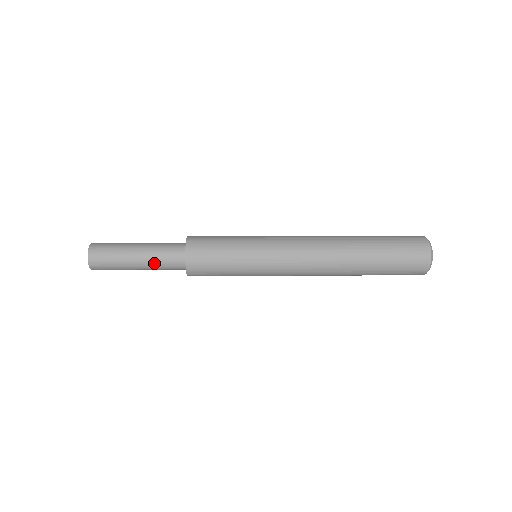
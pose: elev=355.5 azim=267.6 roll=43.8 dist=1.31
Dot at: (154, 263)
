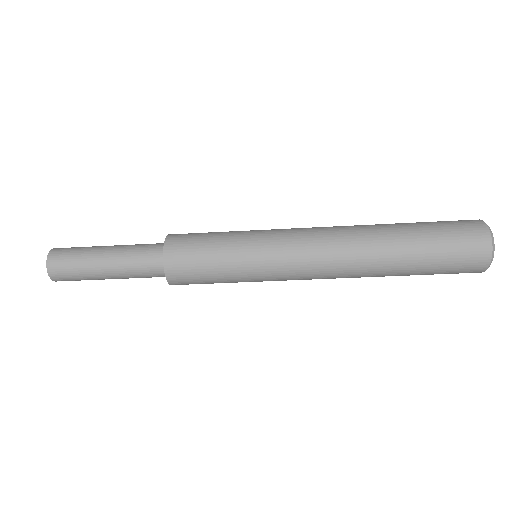
Dot at: (126, 253)
